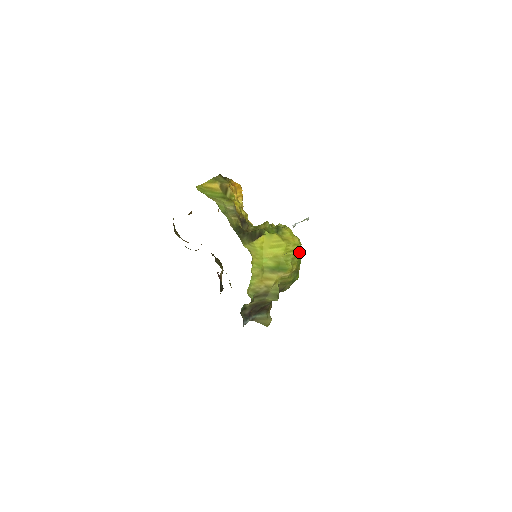
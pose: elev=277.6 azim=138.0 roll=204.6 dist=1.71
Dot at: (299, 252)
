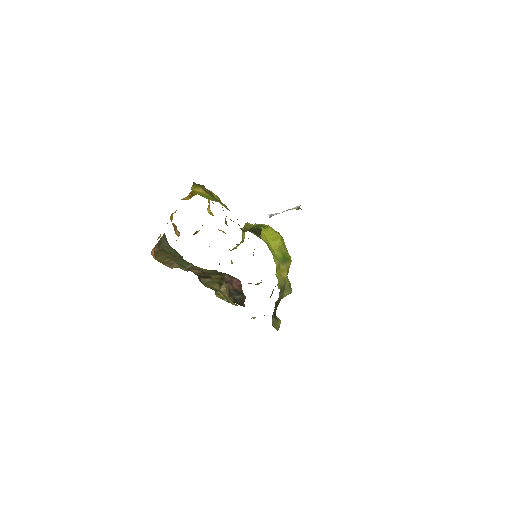
Dot at: occluded
